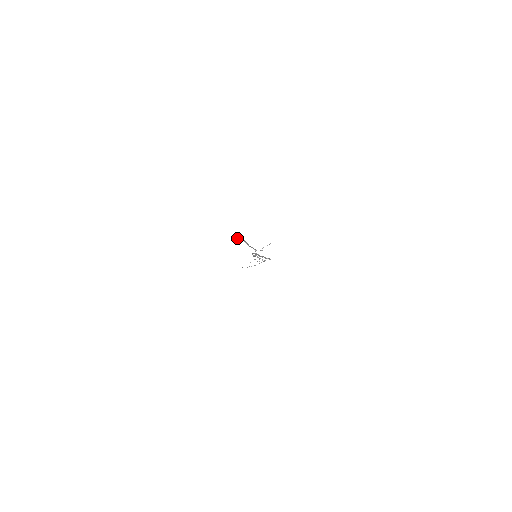
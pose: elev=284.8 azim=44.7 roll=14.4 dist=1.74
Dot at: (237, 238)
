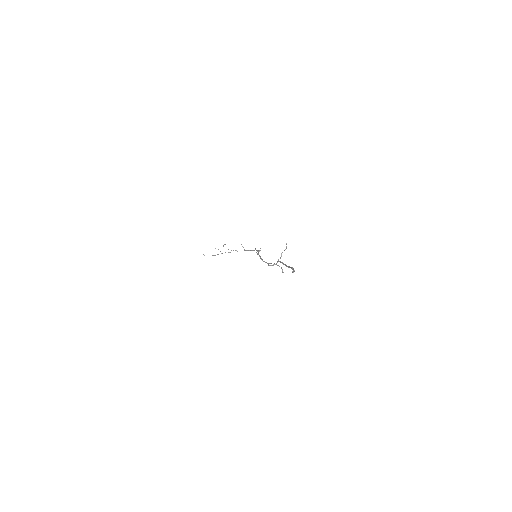
Dot at: (293, 272)
